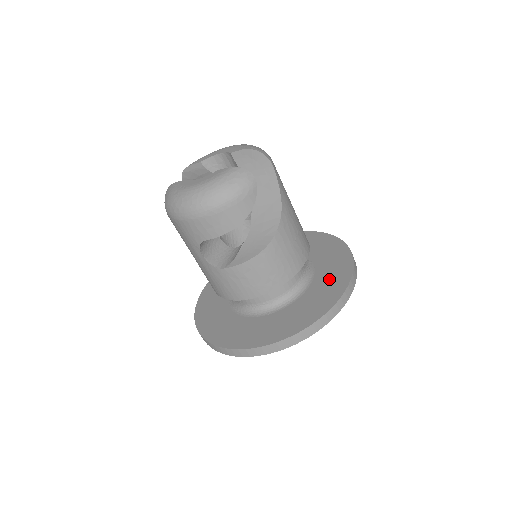
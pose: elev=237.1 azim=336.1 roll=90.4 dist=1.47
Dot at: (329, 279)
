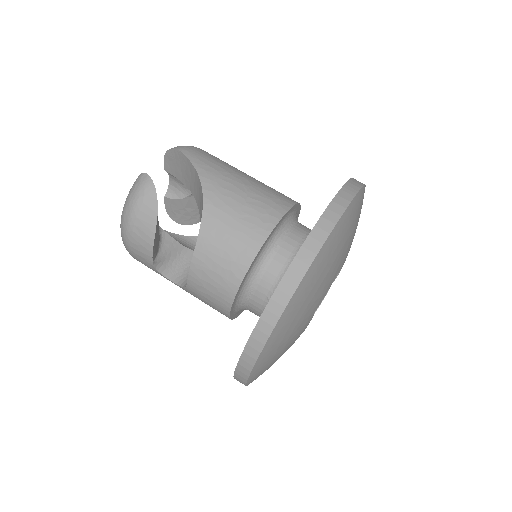
Dot at: occluded
